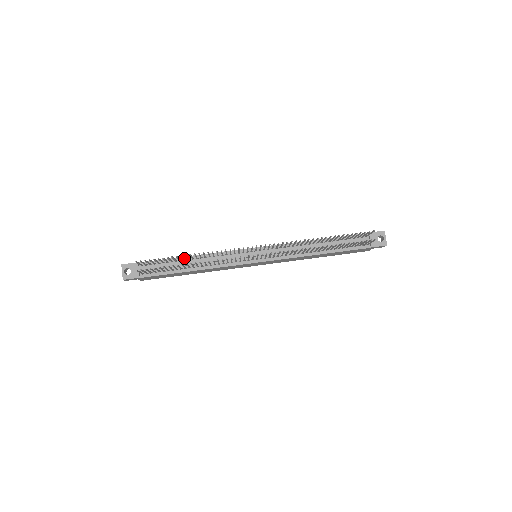
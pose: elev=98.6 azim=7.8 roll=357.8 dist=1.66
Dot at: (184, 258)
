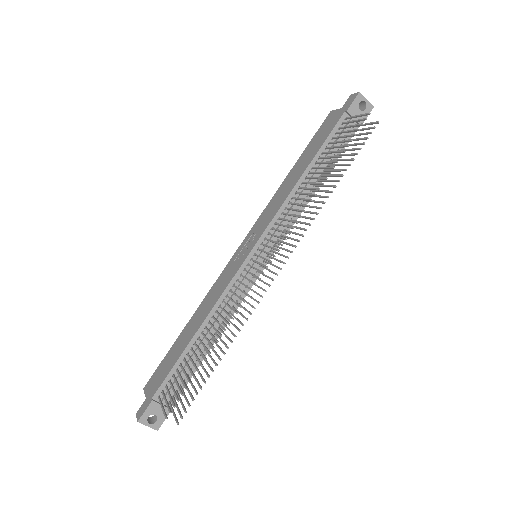
Dot at: (192, 342)
